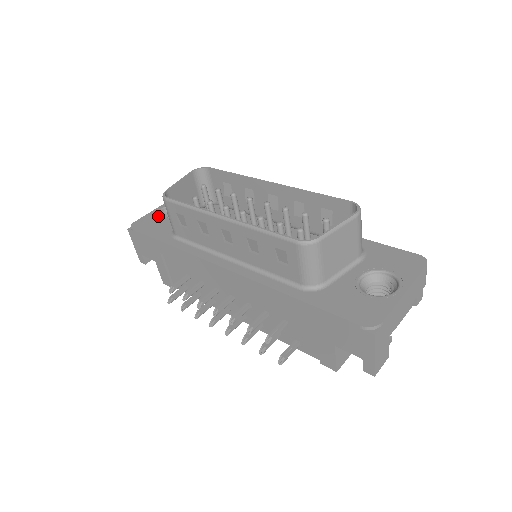
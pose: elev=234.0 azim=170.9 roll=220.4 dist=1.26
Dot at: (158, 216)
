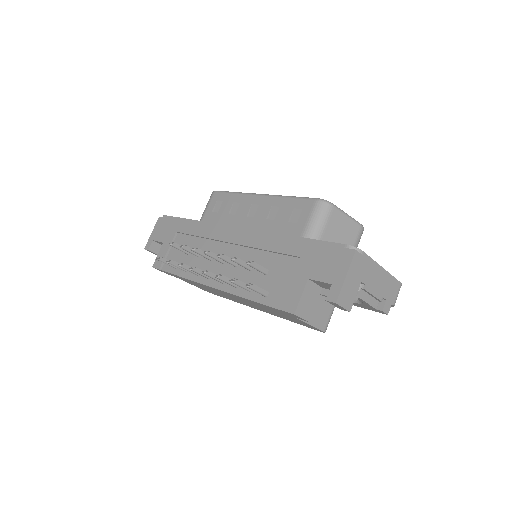
Dot at: occluded
